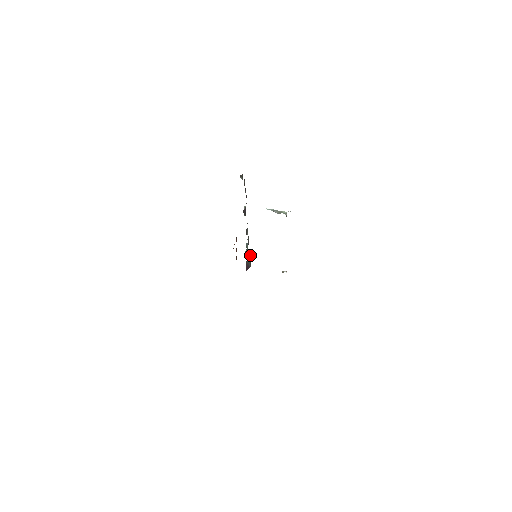
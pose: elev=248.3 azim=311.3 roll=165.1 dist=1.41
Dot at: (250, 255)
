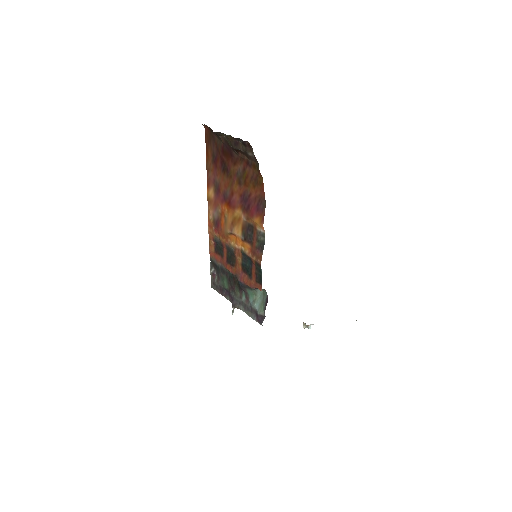
Dot at: (260, 298)
